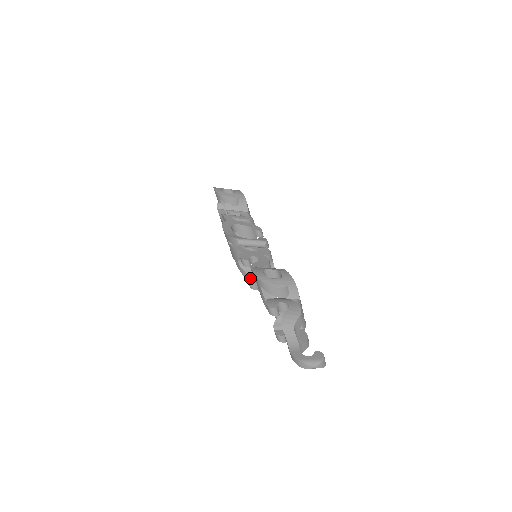
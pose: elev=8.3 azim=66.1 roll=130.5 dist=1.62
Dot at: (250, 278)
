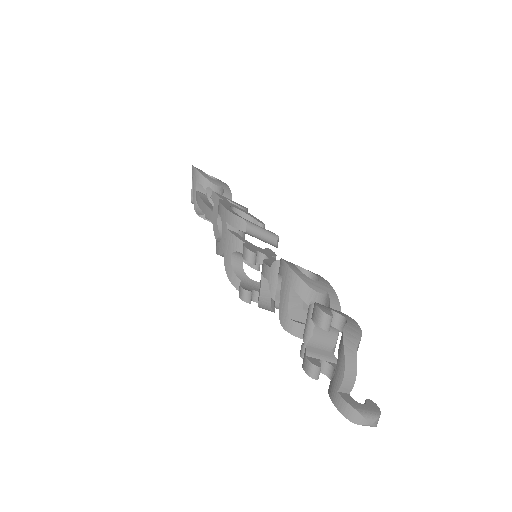
Dot at: (243, 285)
